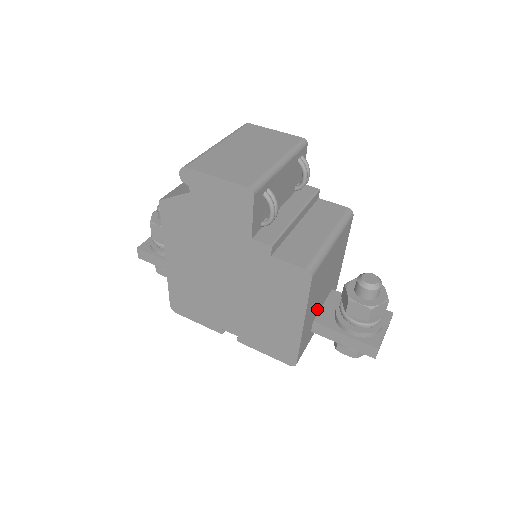
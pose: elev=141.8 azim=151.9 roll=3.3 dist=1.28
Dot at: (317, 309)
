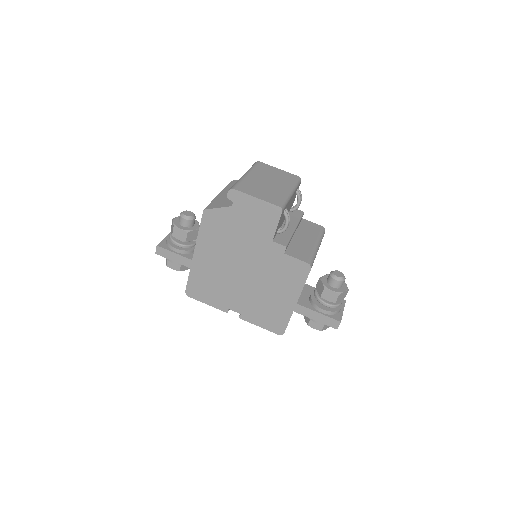
Dot at: occluded
